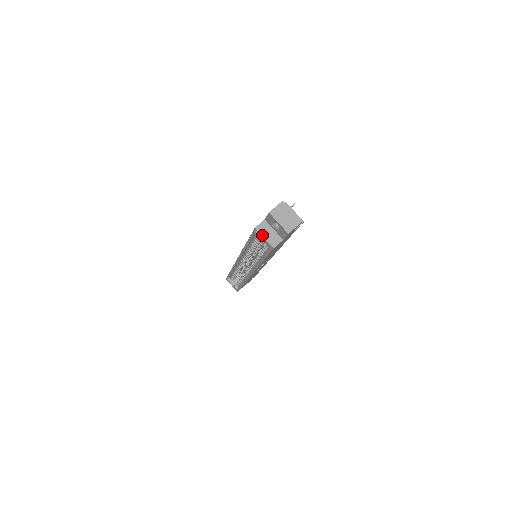
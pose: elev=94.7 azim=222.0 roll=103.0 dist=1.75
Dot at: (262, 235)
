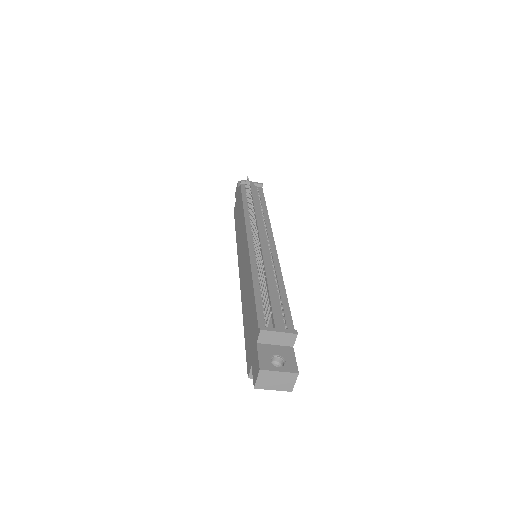
Dot at: occluded
